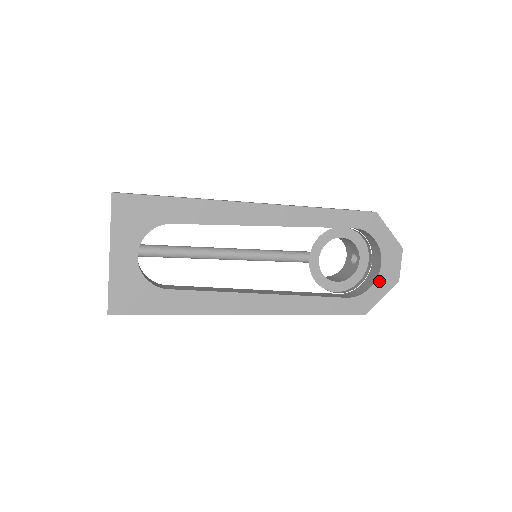
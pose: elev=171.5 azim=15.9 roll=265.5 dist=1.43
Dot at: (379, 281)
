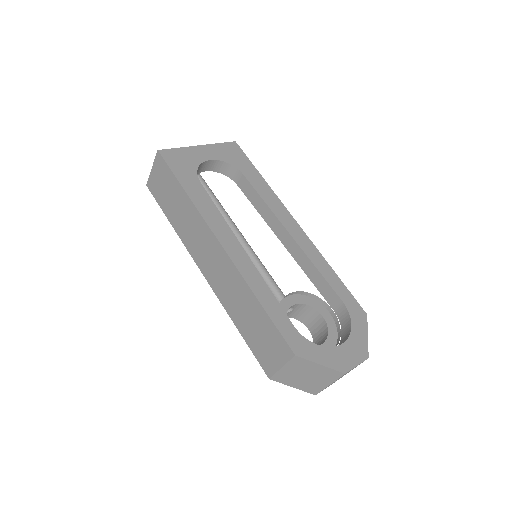
Dot at: (330, 351)
